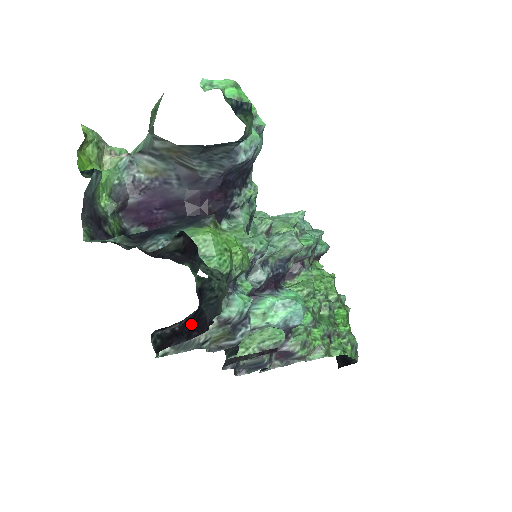
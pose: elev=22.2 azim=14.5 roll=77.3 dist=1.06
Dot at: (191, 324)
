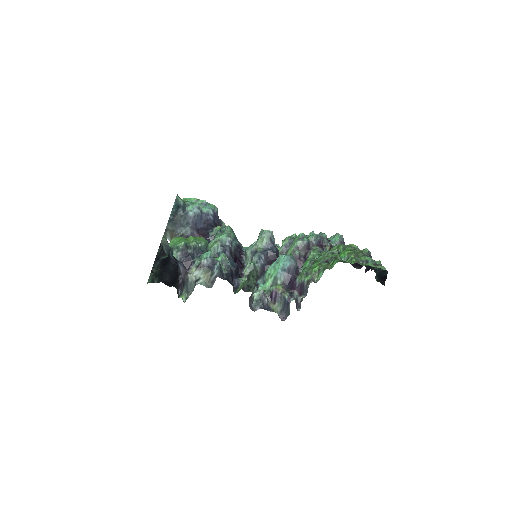
Dot at: (178, 271)
